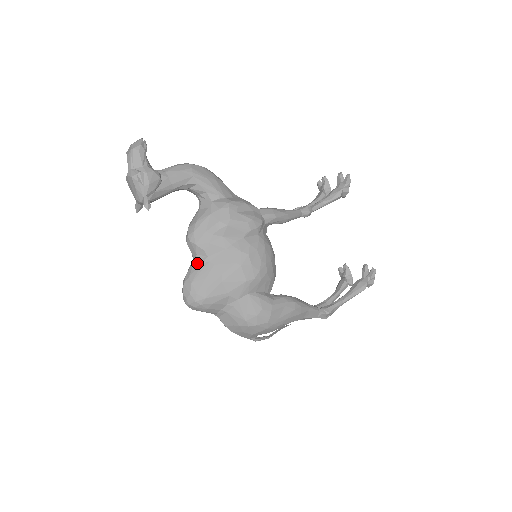
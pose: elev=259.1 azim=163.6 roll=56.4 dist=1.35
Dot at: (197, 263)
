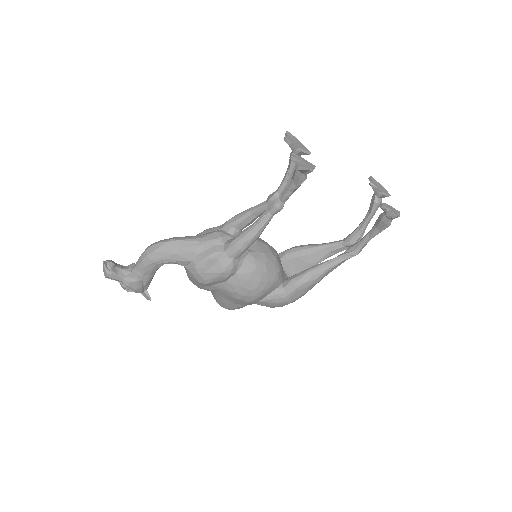
Dot at: (212, 292)
